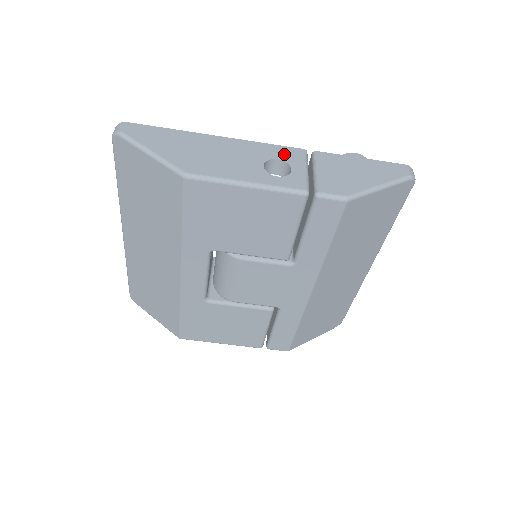
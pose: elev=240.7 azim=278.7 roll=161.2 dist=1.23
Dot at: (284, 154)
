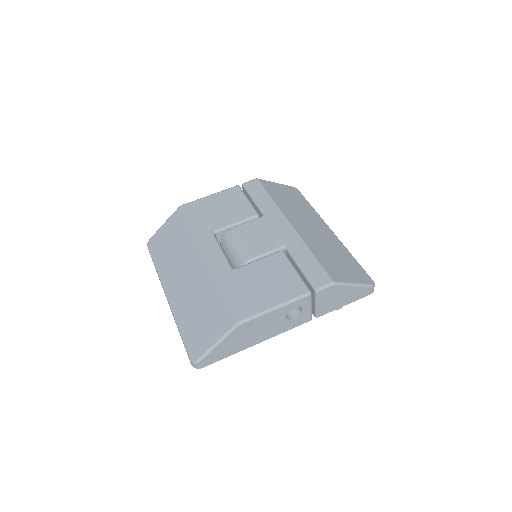
Dot at: occluded
